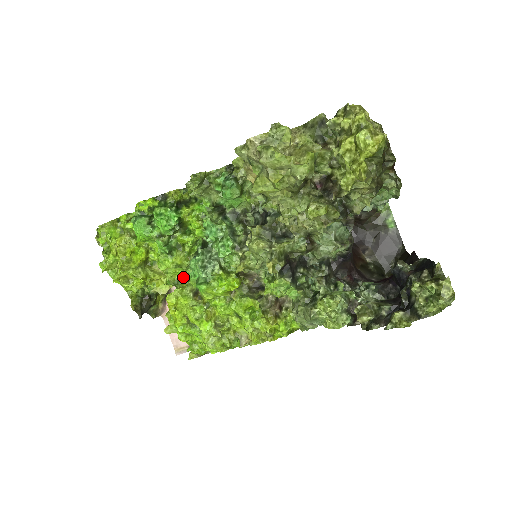
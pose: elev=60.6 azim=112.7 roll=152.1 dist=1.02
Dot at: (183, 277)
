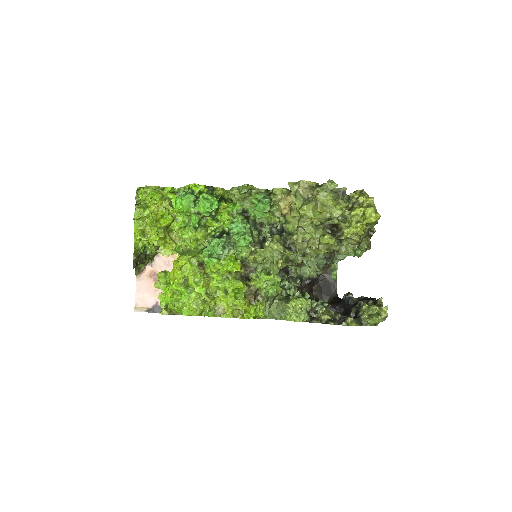
Dot at: (194, 249)
